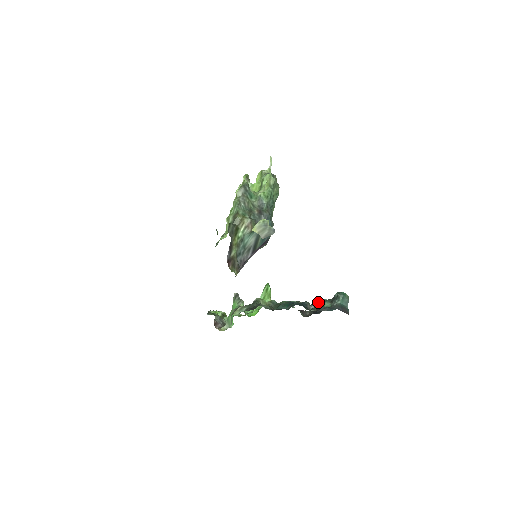
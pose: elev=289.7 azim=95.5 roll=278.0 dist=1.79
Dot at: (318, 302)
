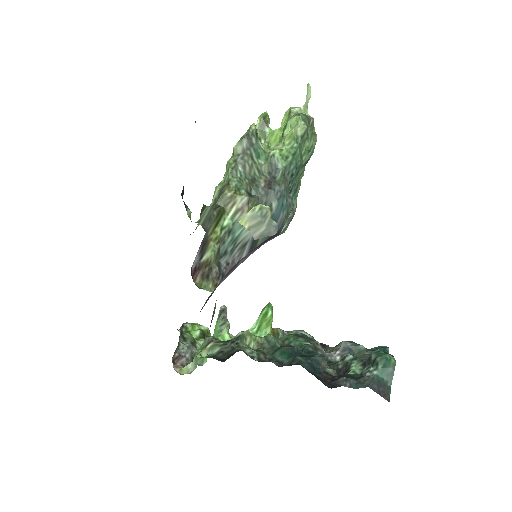
Dot at: (347, 348)
